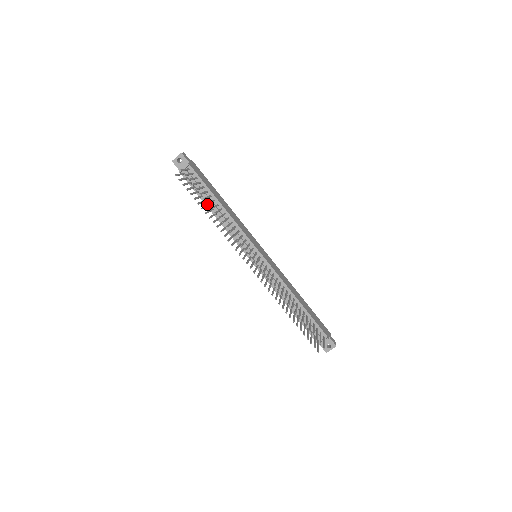
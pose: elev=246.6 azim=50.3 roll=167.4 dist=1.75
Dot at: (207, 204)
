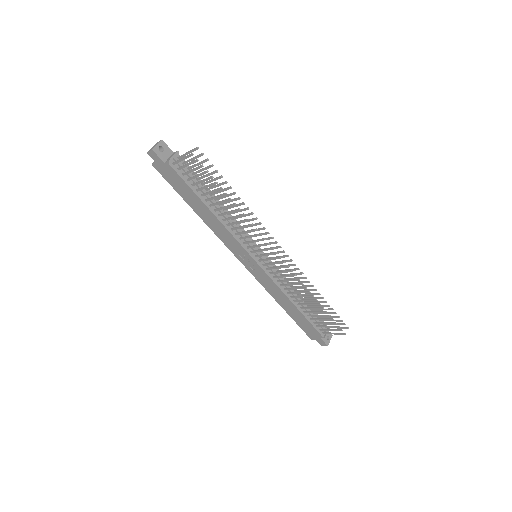
Dot at: (203, 200)
